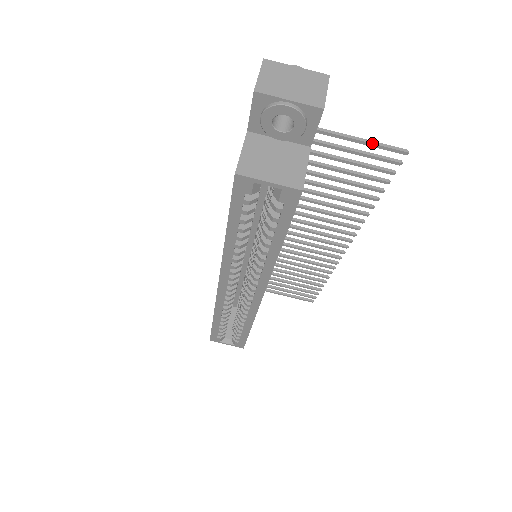
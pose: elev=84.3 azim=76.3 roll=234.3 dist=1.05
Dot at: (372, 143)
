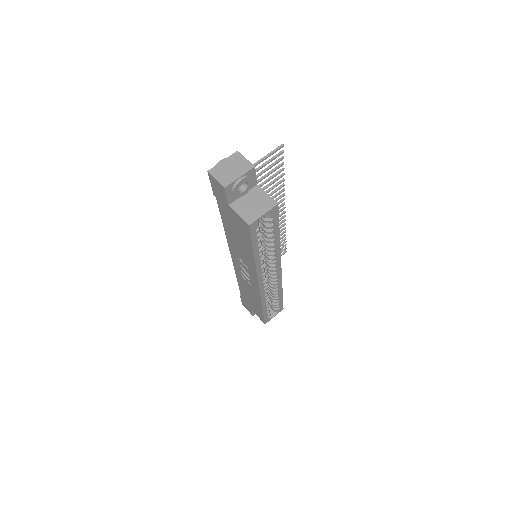
Dot at: (267, 156)
